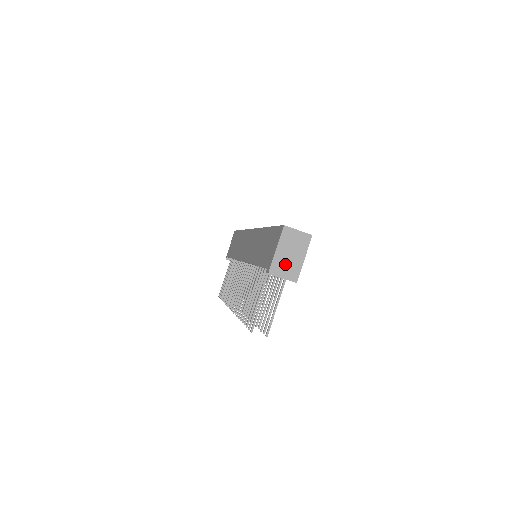
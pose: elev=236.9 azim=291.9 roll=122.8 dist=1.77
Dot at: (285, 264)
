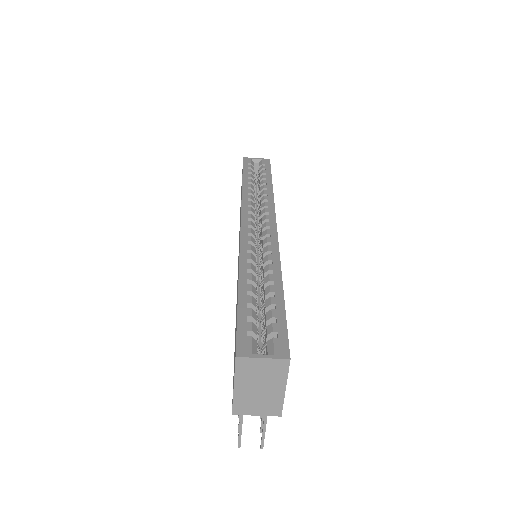
Dot at: (255, 400)
